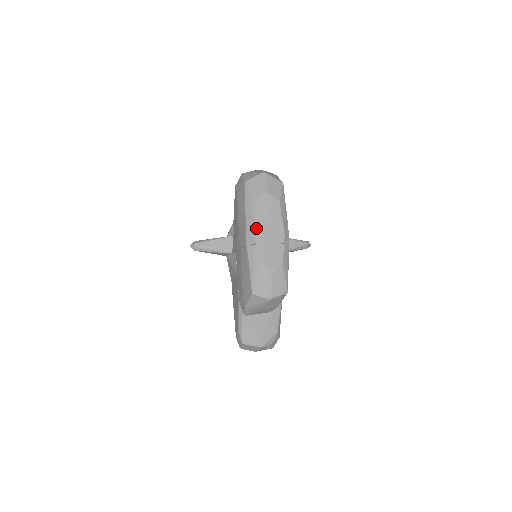
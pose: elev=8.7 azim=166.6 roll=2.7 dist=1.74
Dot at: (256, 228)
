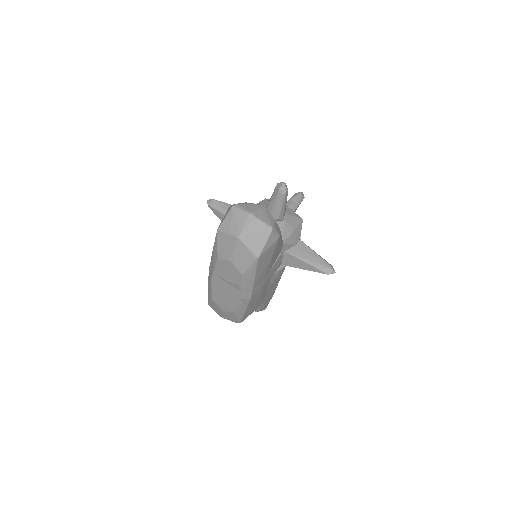
Dot at: (214, 276)
